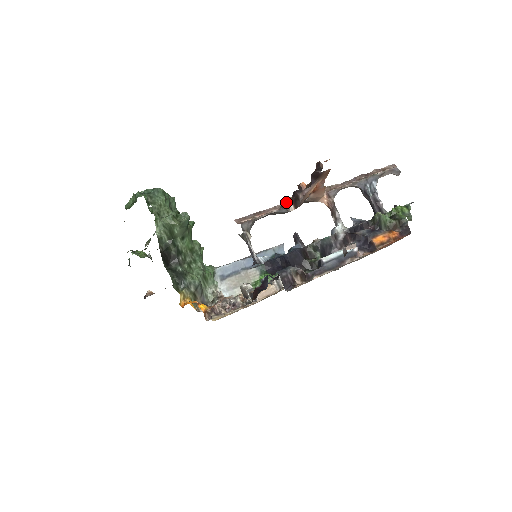
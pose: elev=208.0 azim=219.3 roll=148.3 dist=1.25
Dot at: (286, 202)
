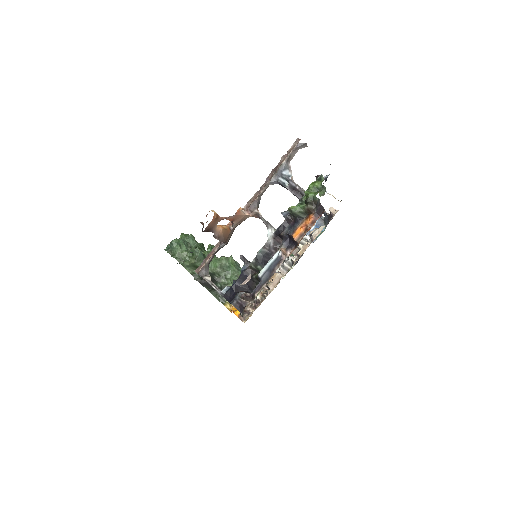
Dot at: occluded
